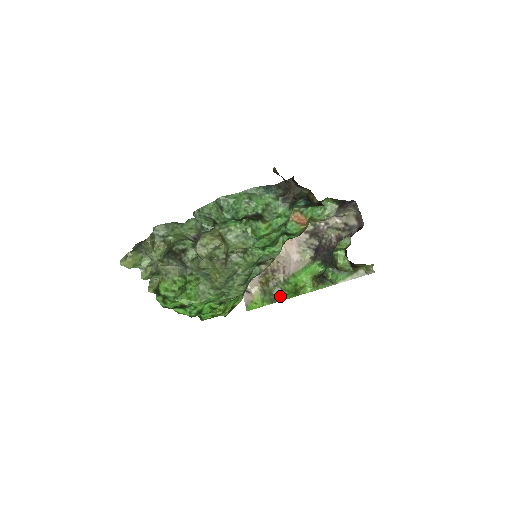
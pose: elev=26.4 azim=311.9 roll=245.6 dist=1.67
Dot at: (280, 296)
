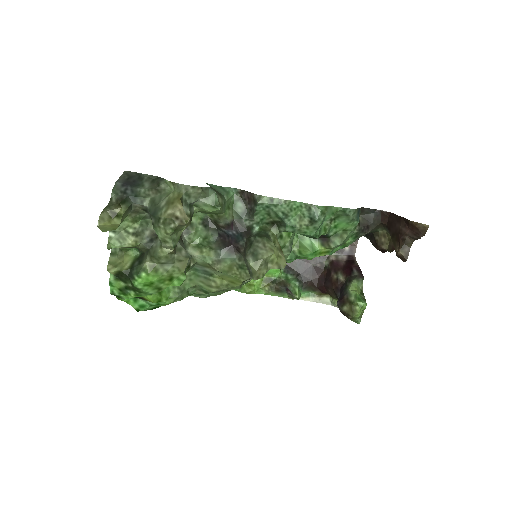
Dot at: occluded
